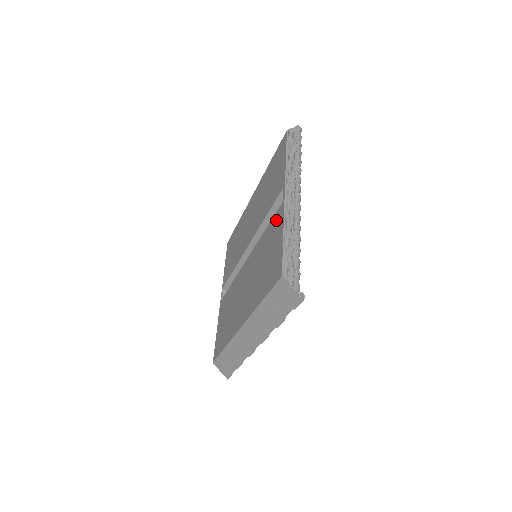
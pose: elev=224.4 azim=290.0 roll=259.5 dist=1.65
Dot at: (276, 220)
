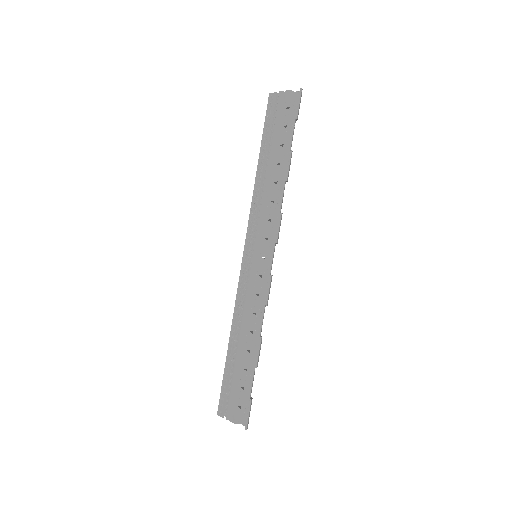
Dot at: occluded
